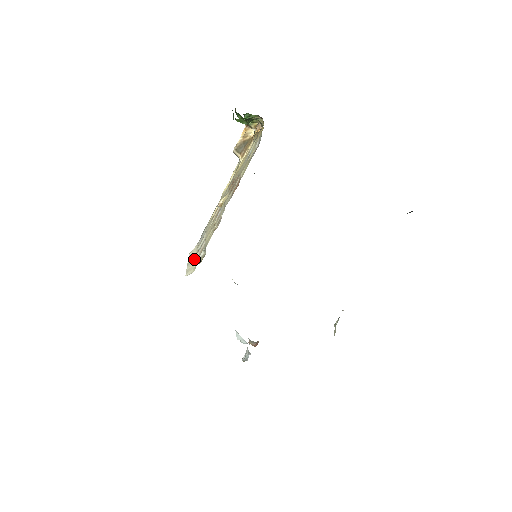
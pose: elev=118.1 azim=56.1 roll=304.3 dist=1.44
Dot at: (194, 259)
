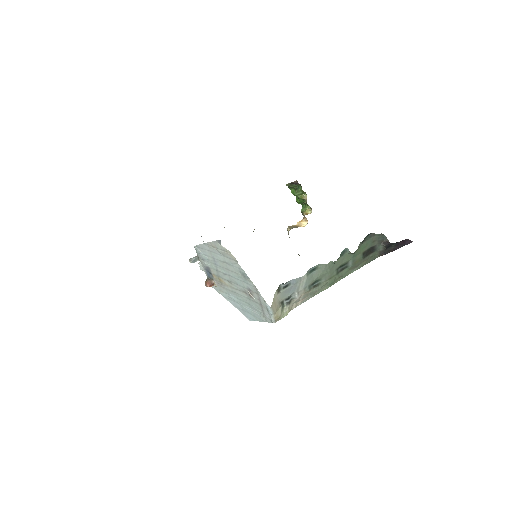
Dot at: occluded
